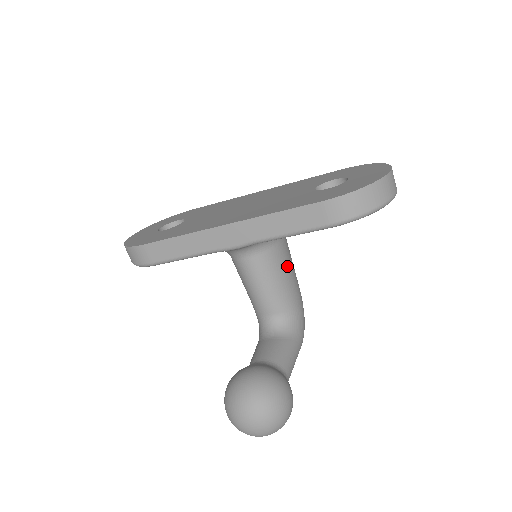
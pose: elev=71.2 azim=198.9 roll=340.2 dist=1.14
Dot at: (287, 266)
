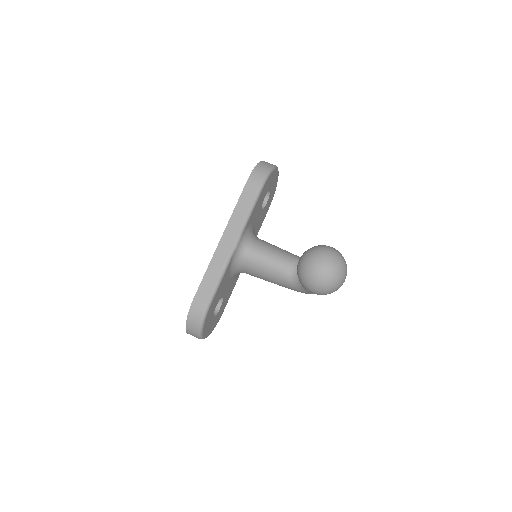
Dot at: occluded
